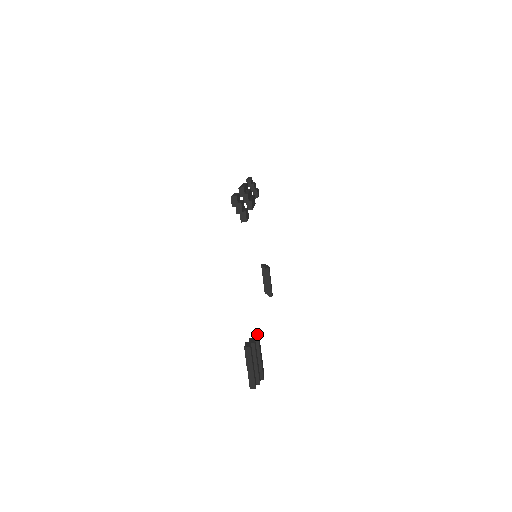
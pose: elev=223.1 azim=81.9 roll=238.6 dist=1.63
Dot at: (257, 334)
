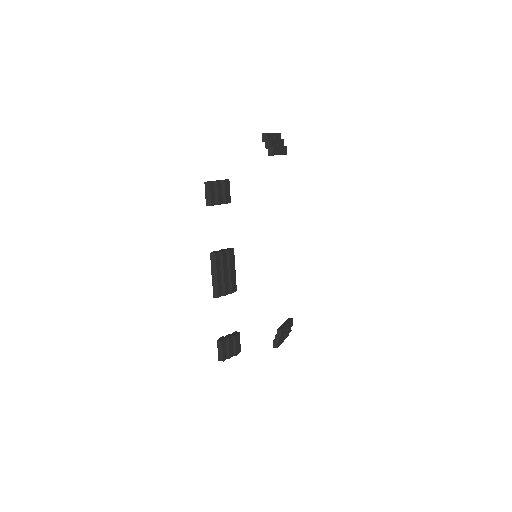
Dot at: (279, 331)
